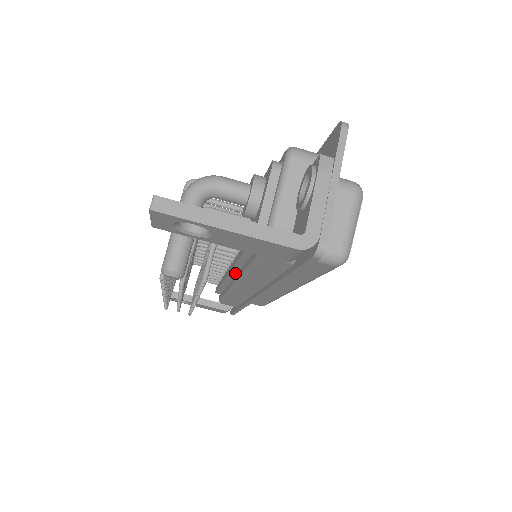
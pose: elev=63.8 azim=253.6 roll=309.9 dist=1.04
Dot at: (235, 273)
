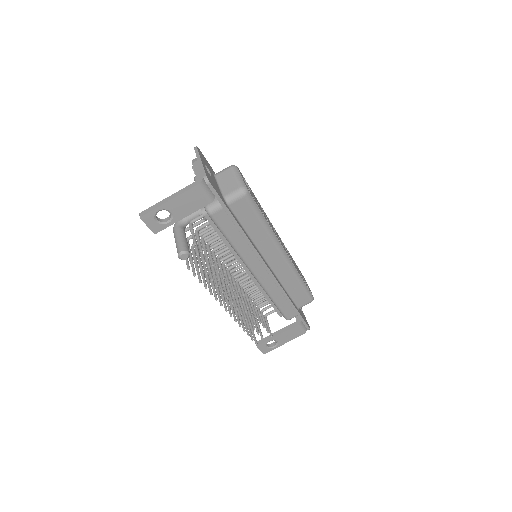
Dot at: (246, 267)
